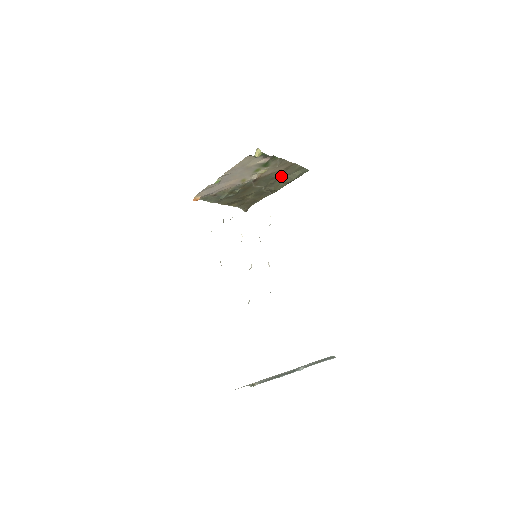
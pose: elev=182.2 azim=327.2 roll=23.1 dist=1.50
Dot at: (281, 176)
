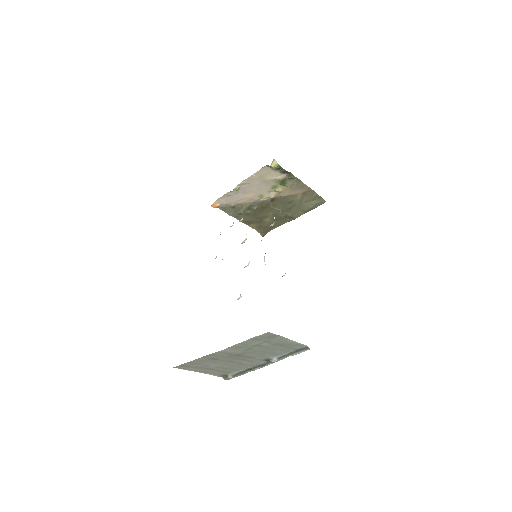
Dot at: (298, 202)
